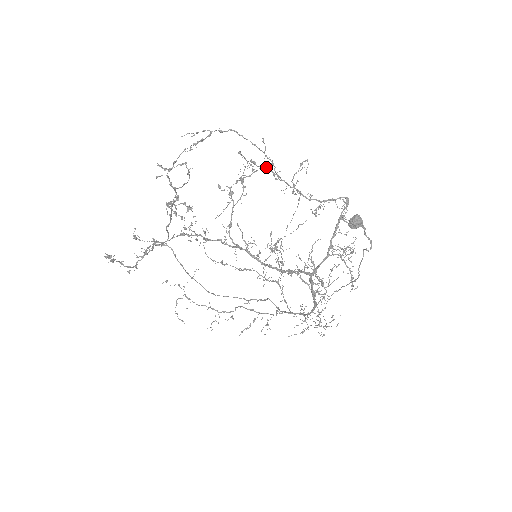
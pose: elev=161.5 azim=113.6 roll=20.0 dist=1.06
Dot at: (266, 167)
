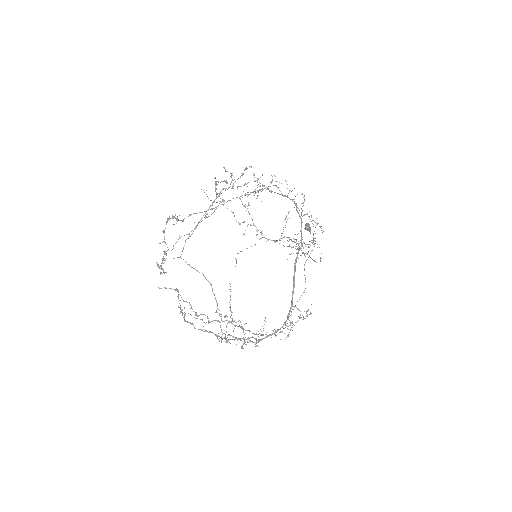
Dot at: occluded
